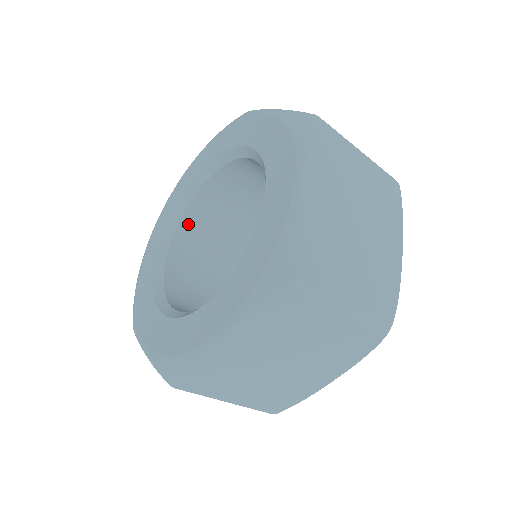
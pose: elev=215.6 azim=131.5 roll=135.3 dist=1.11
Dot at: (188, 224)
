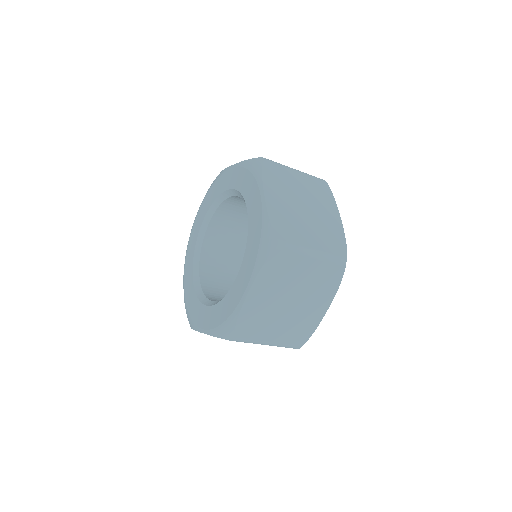
Dot at: (206, 254)
